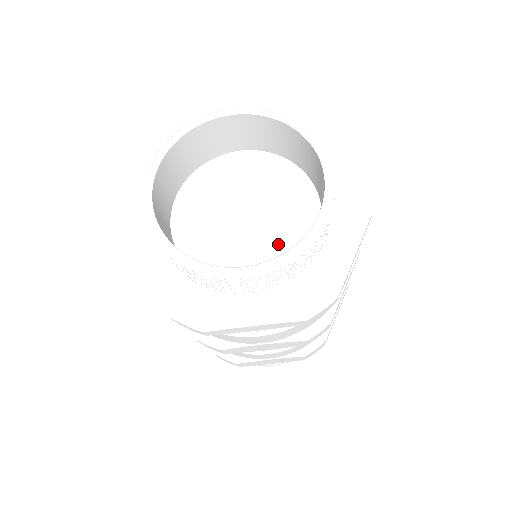
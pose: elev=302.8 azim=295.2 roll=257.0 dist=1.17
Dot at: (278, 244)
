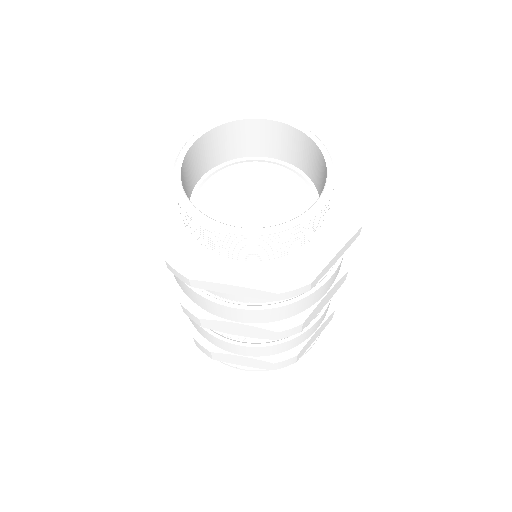
Dot at: occluded
